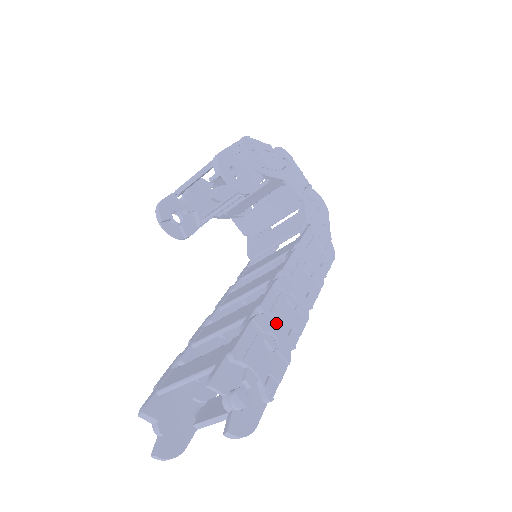
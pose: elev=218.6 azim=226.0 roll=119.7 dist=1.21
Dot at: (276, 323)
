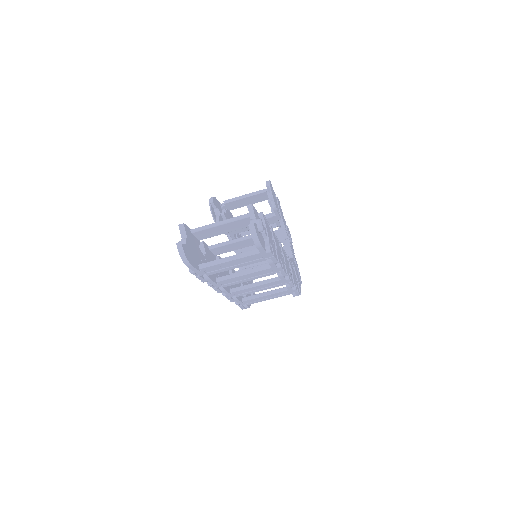
Dot at: (277, 245)
